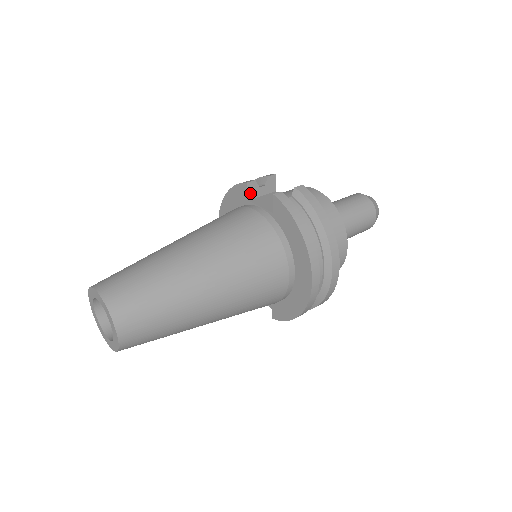
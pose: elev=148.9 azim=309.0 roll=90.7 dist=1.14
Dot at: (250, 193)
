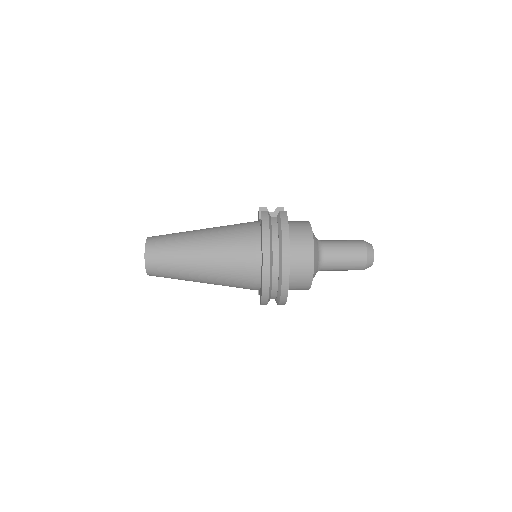
Dot at: occluded
